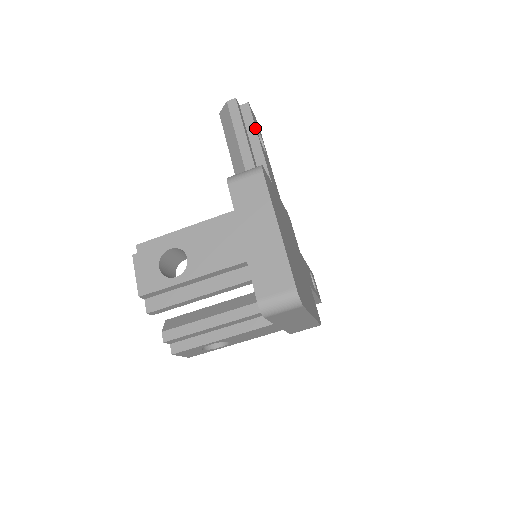
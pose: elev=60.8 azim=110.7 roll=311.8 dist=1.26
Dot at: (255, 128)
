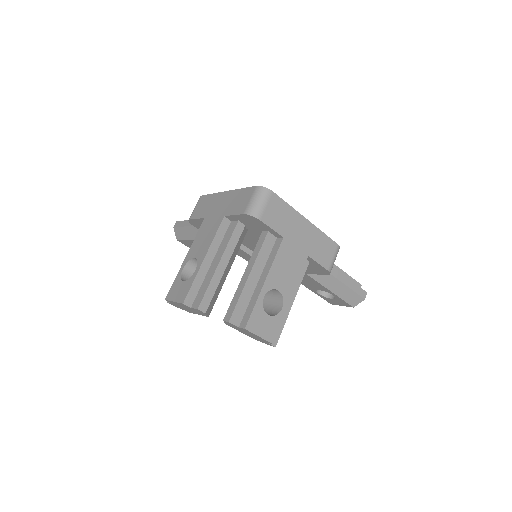
Dot at: occluded
